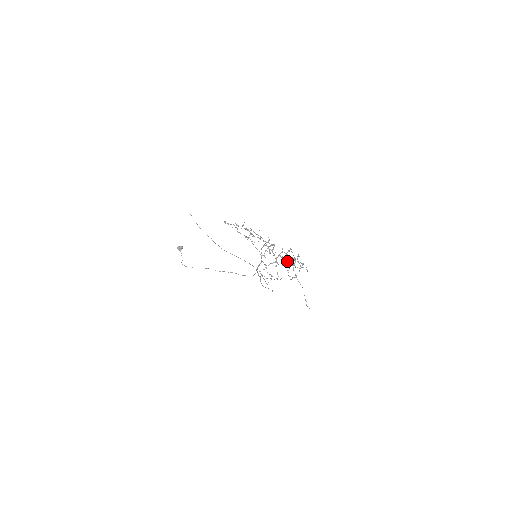
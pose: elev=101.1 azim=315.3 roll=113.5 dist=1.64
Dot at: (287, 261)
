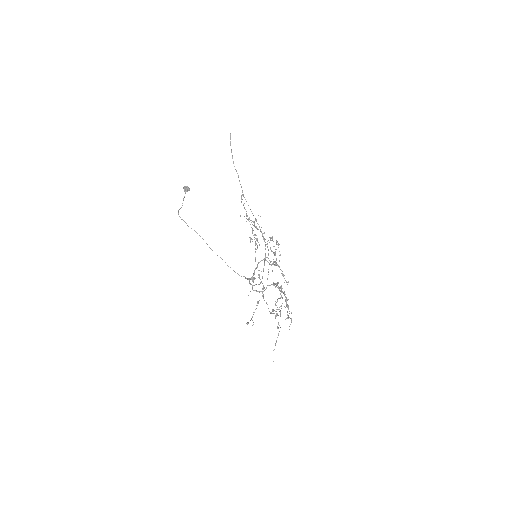
Dot at: occluded
